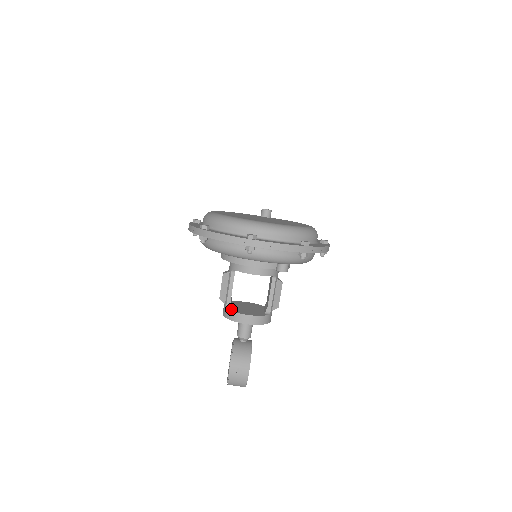
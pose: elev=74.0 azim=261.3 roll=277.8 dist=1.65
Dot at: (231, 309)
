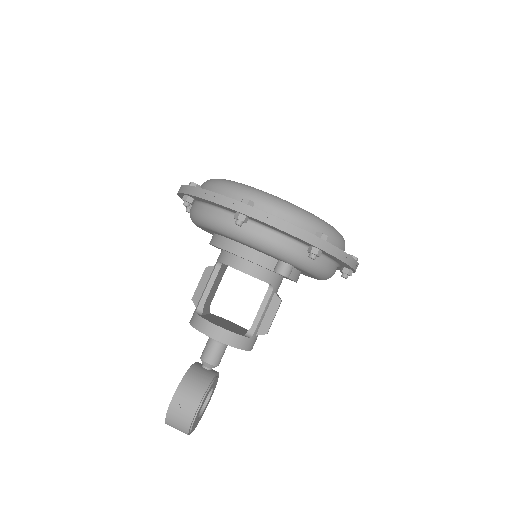
Dot at: (201, 315)
